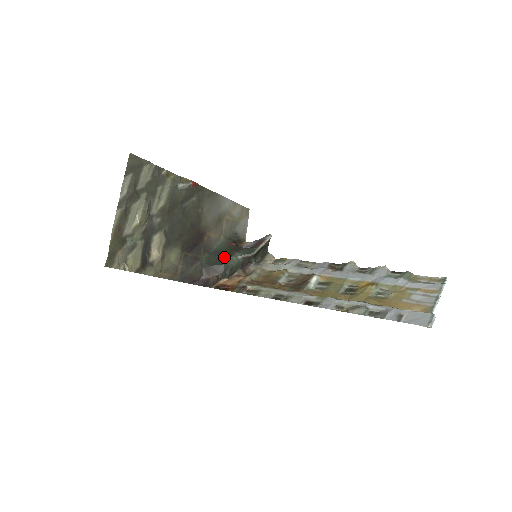
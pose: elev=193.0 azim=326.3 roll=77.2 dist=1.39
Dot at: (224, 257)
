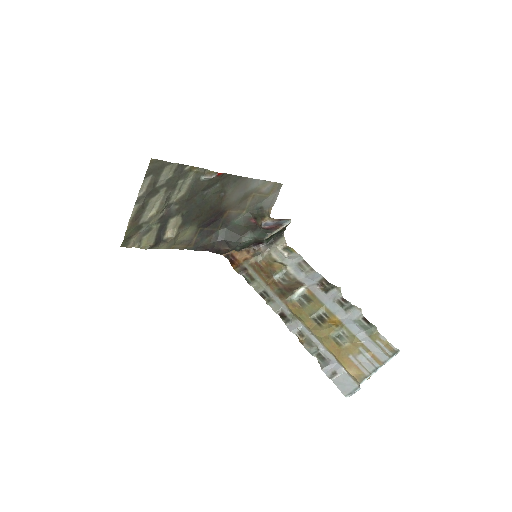
Dot at: (238, 235)
